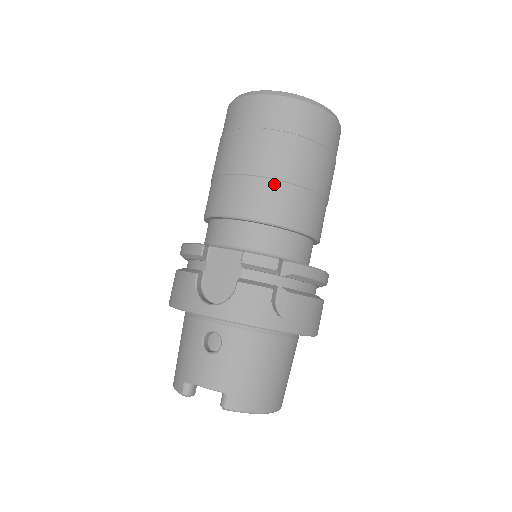
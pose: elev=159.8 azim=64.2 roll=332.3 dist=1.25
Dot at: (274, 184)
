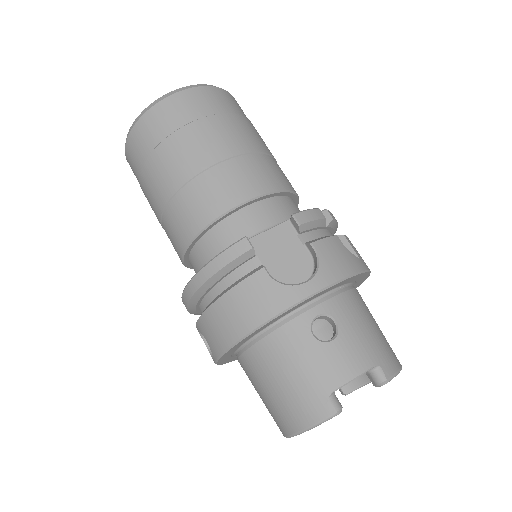
Dot at: (254, 157)
